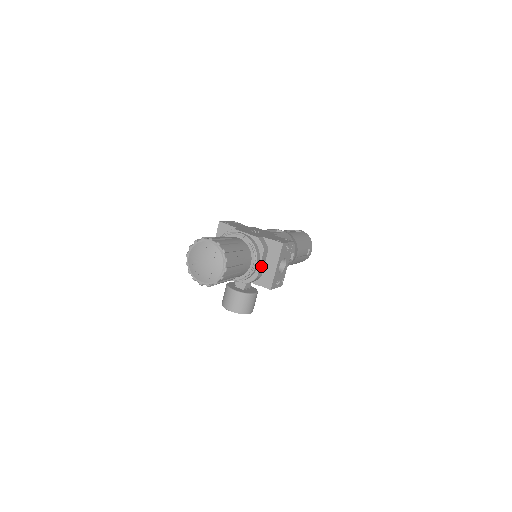
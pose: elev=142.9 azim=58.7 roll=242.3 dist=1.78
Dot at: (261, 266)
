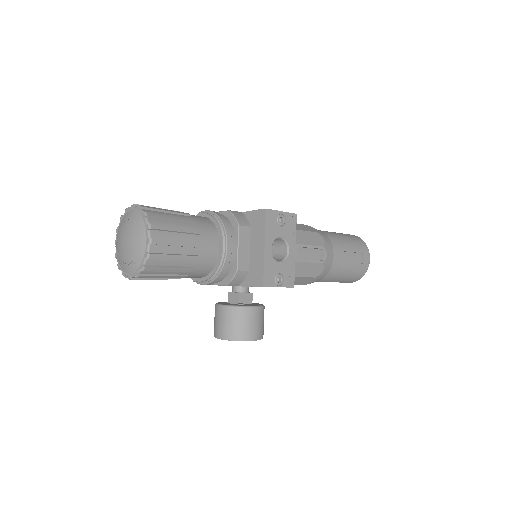
Dot at: (242, 252)
